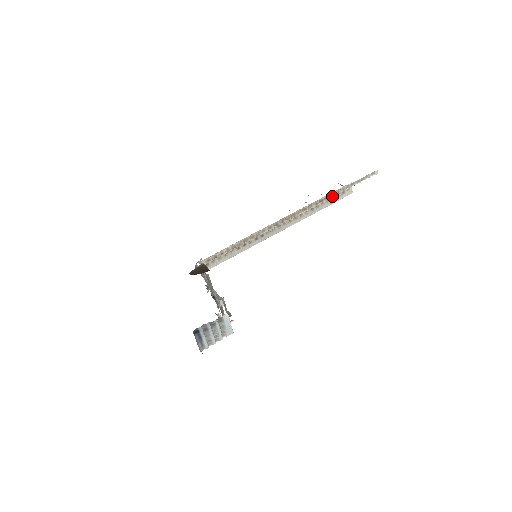
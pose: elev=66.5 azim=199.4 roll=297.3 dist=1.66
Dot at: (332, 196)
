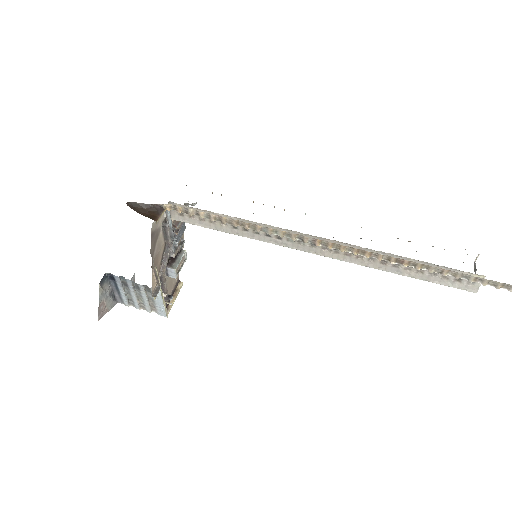
Dot at: (426, 269)
